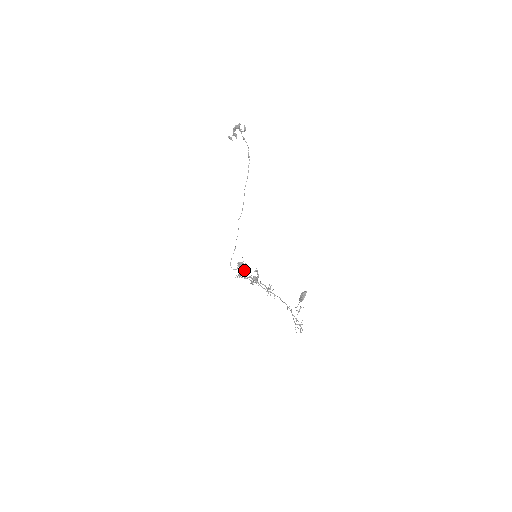
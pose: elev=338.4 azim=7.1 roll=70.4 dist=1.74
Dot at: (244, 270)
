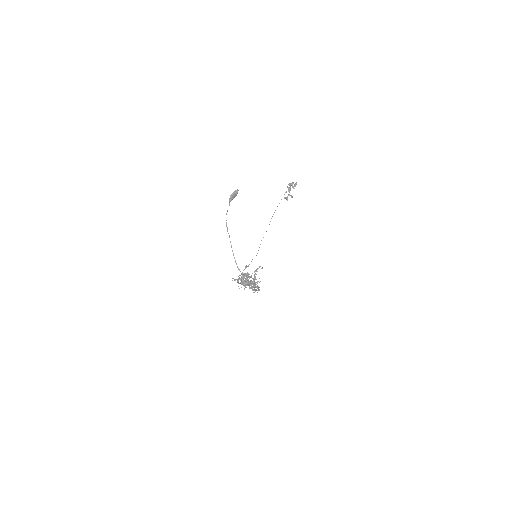
Dot at: (243, 275)
